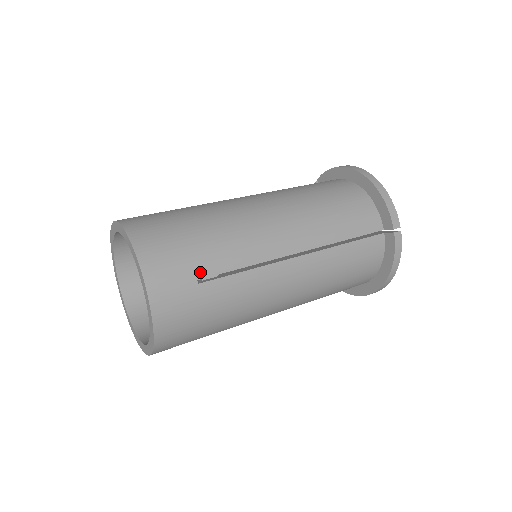
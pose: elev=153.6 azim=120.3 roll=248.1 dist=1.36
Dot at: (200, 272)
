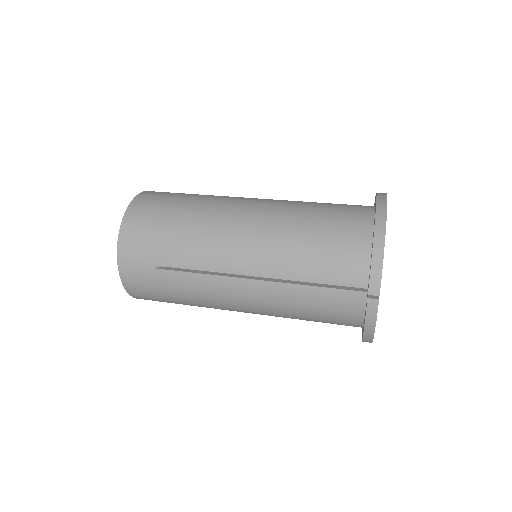
Dot at: (158, 260)
